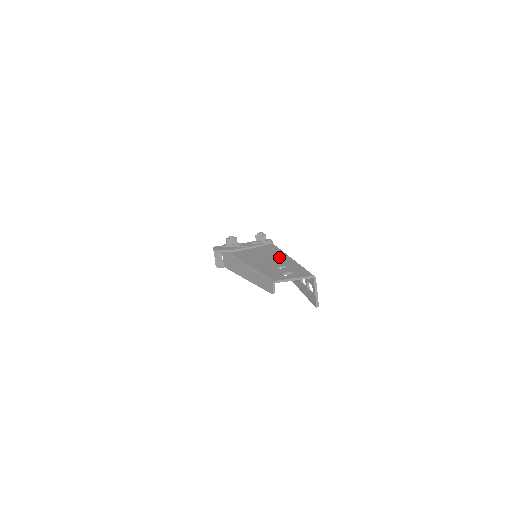
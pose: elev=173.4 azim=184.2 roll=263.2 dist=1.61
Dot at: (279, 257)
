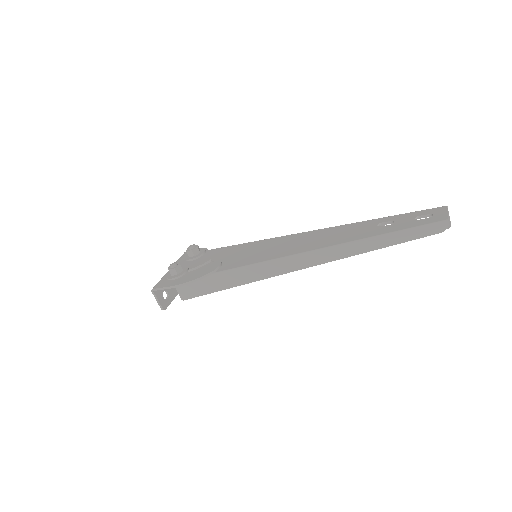
Dot at: (321, 232)
